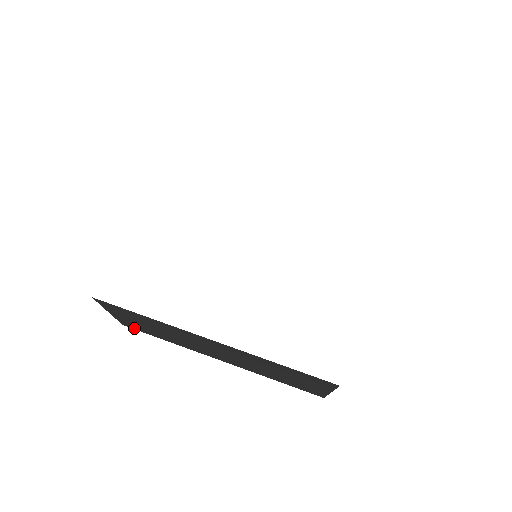
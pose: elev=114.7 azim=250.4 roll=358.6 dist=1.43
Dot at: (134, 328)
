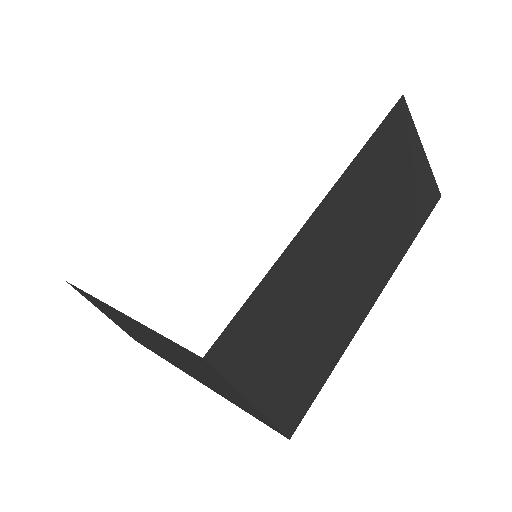
Dot at: (138, 341)
